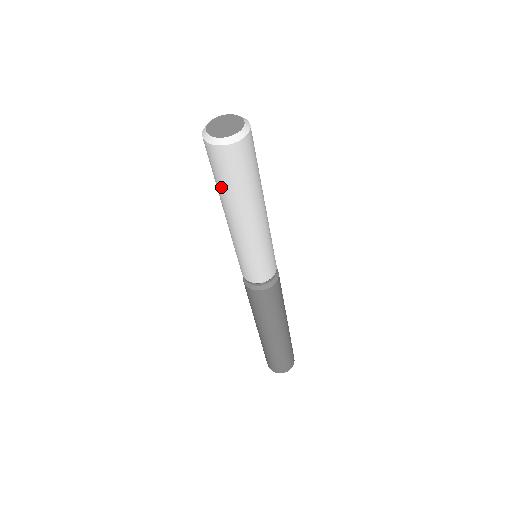
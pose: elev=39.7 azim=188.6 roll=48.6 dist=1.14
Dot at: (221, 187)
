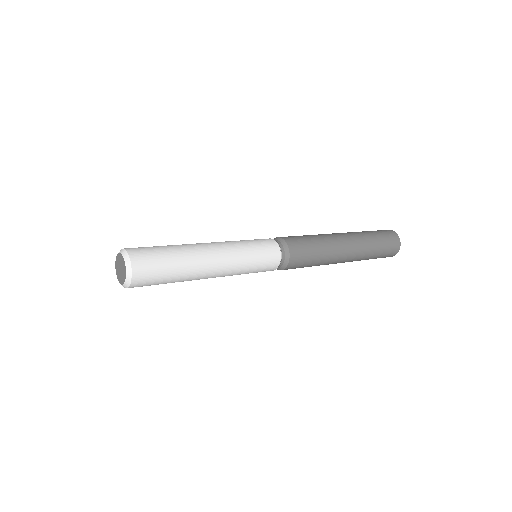
Dot at: occluded
